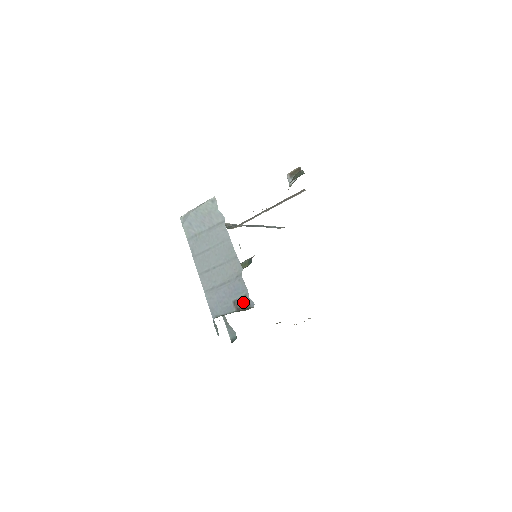
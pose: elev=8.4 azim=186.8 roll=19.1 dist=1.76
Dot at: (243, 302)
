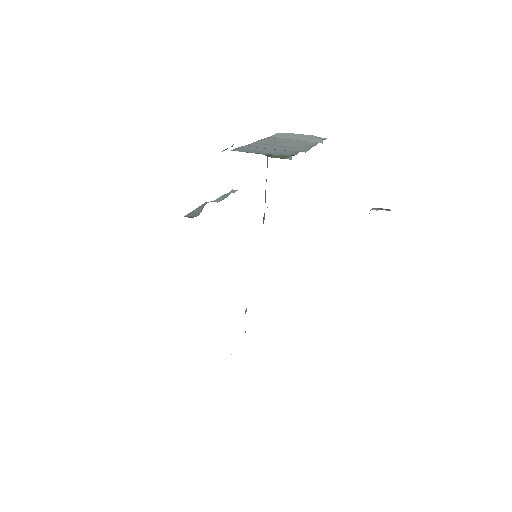
Dot at: (280, 157)
